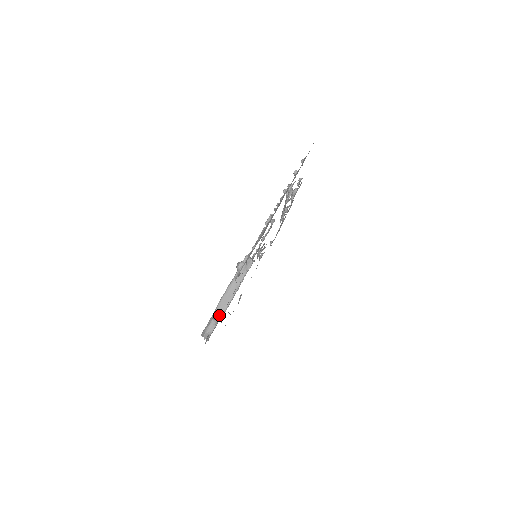
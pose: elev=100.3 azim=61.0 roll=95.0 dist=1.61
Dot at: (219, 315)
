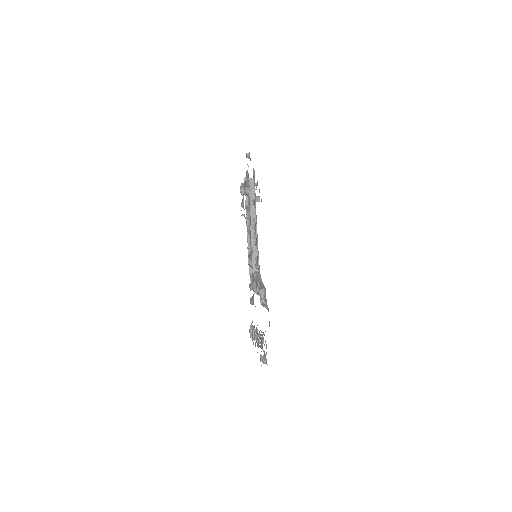
Dot at: (262, 289)
